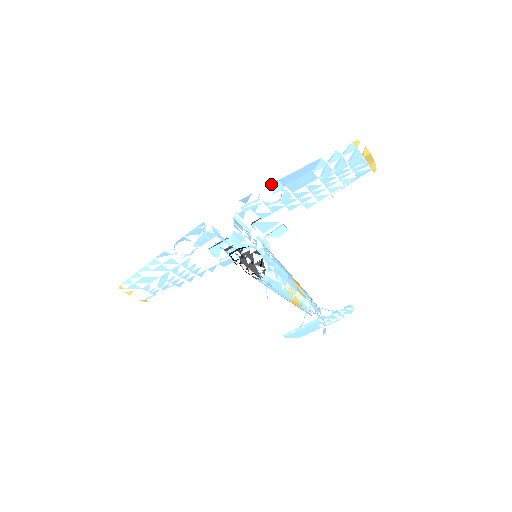
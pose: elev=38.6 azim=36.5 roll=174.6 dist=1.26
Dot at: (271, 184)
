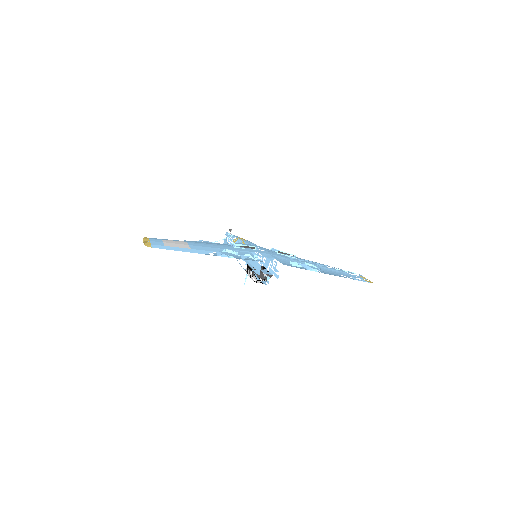
Dot at: occluded
